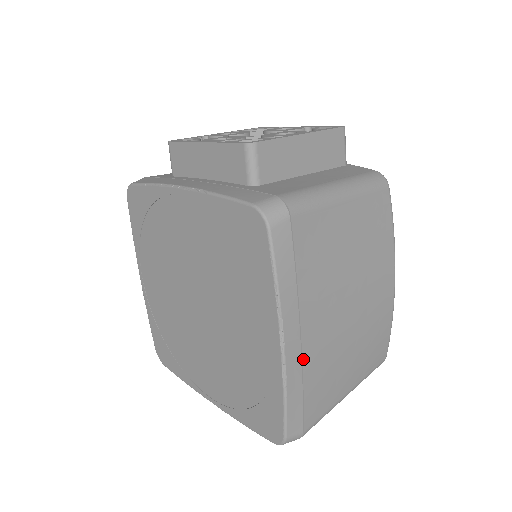
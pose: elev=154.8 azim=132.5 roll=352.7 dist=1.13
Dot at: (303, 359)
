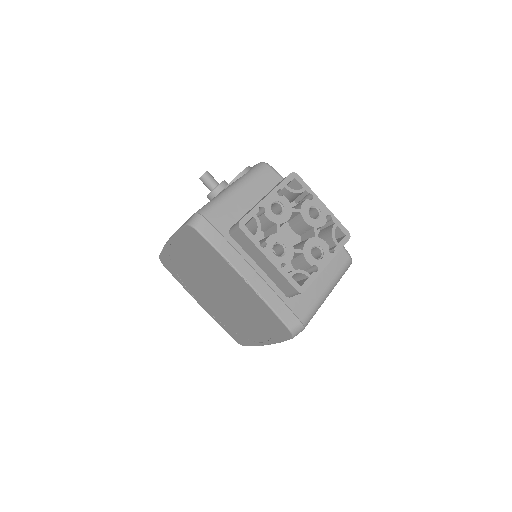
Dot at: occluded
